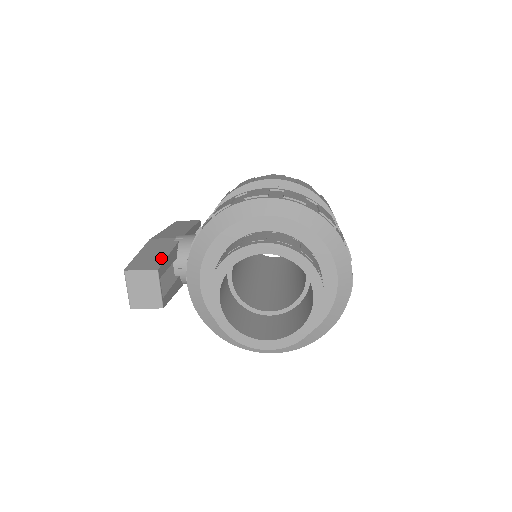
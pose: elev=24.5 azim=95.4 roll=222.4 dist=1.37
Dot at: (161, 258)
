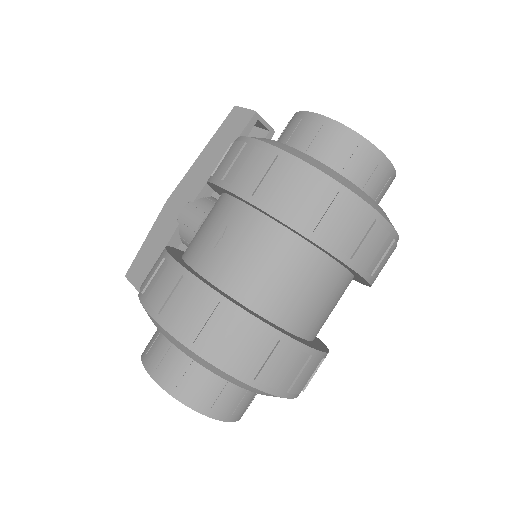
Dot at: (151, 266)
